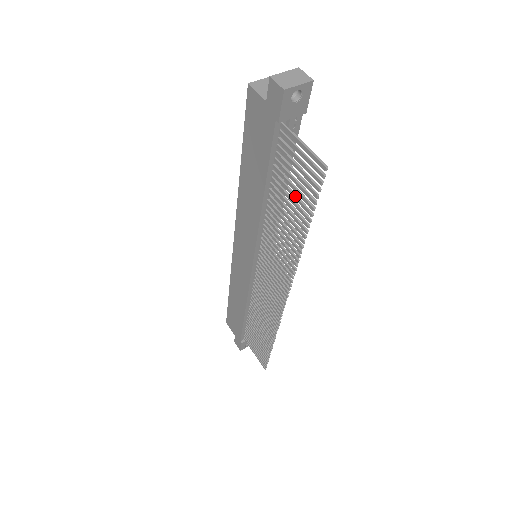
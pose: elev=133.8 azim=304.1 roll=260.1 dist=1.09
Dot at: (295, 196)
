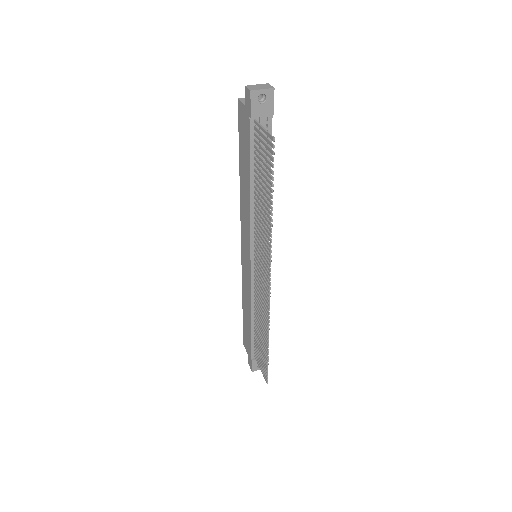
Dot at: (264, 175)
